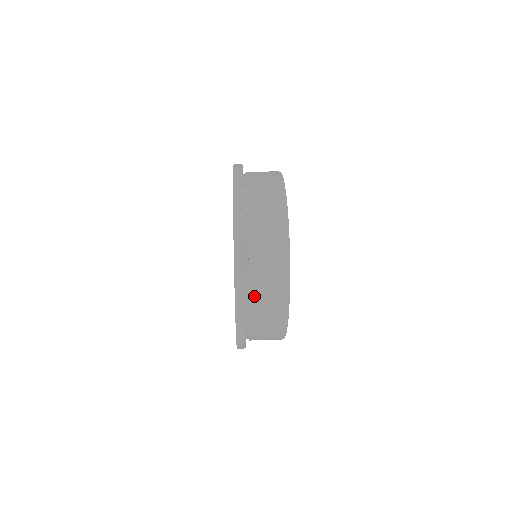
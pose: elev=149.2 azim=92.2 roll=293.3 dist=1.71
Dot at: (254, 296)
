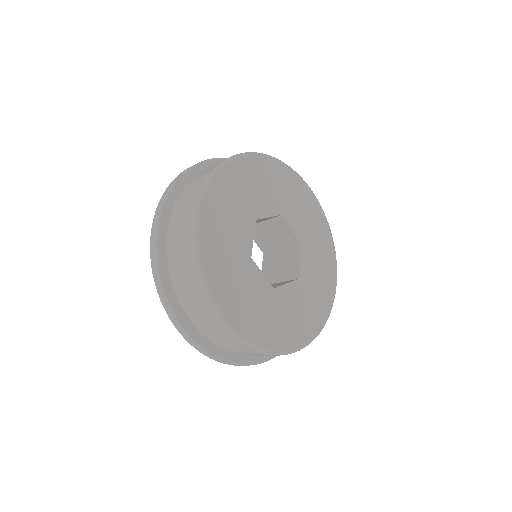
Dot at: (194, 178)
